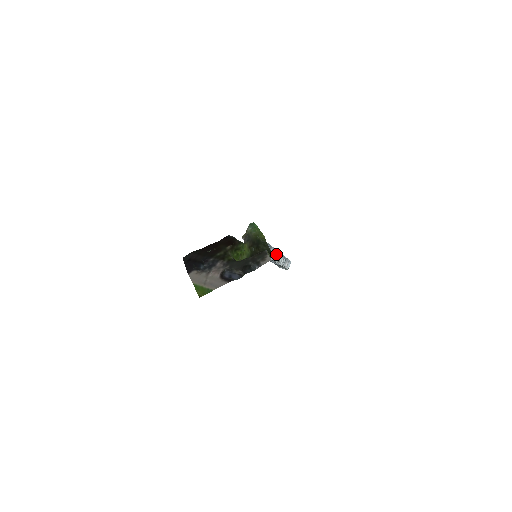
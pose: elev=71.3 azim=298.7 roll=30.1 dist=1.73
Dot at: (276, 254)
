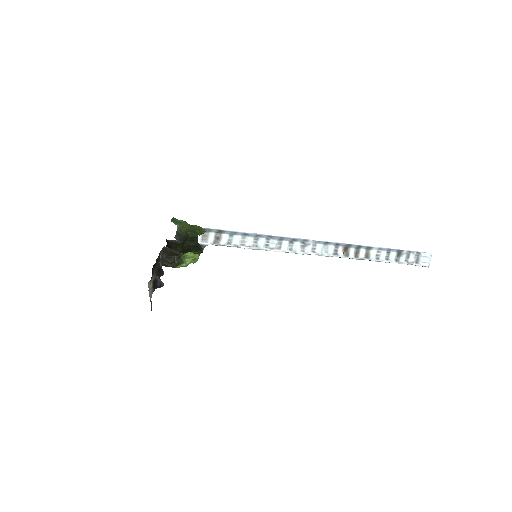
Dot at: (342, 248)
